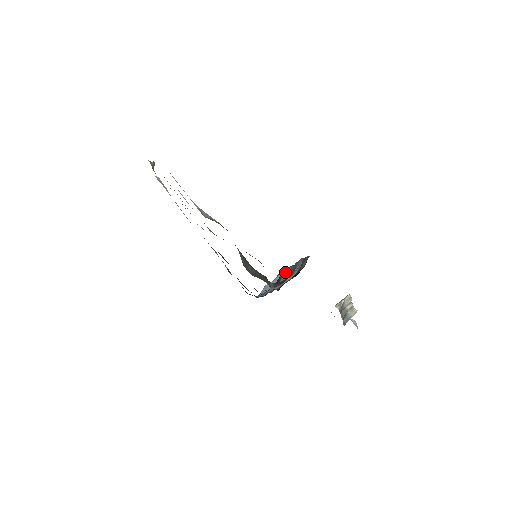
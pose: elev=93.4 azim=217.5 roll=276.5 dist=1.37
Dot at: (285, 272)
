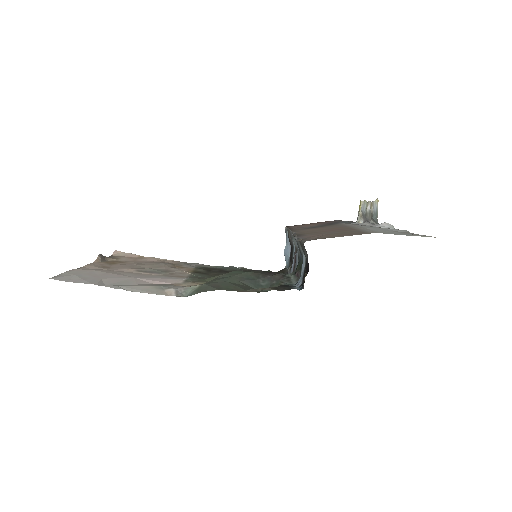
Dot at: (291, 237)
